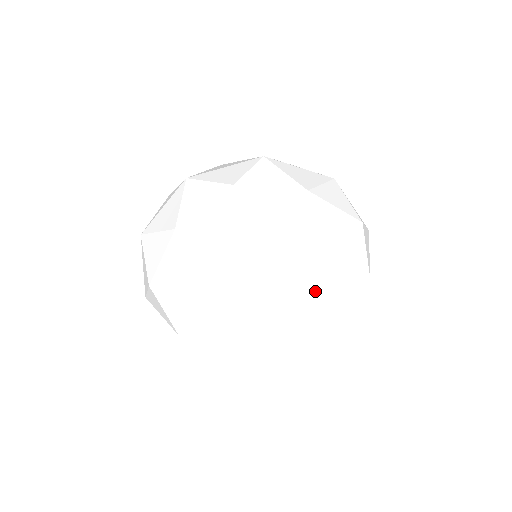
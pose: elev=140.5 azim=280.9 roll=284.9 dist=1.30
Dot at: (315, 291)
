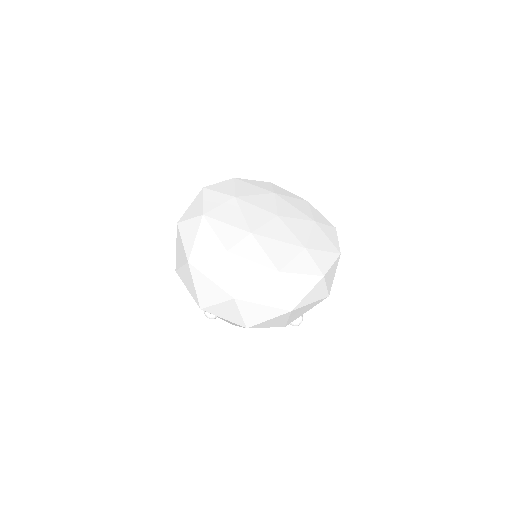
Dot at: (298, 212)
